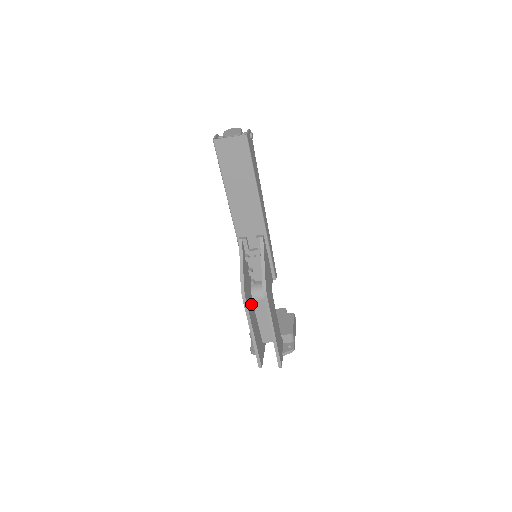
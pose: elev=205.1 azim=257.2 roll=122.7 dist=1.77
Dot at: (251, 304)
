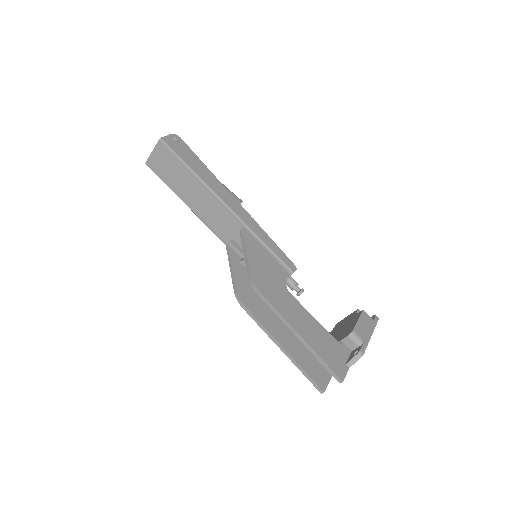
Dot at: (269, 312)
